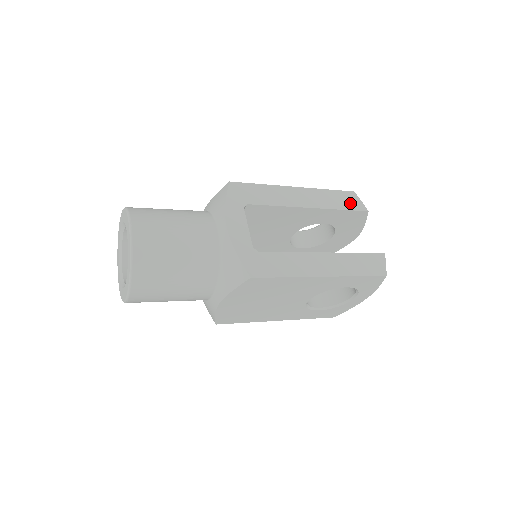
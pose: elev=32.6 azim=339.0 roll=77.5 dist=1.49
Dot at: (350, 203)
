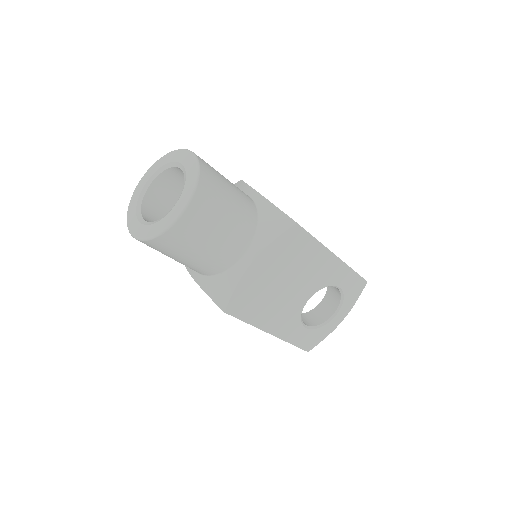
Dot at: occluded
